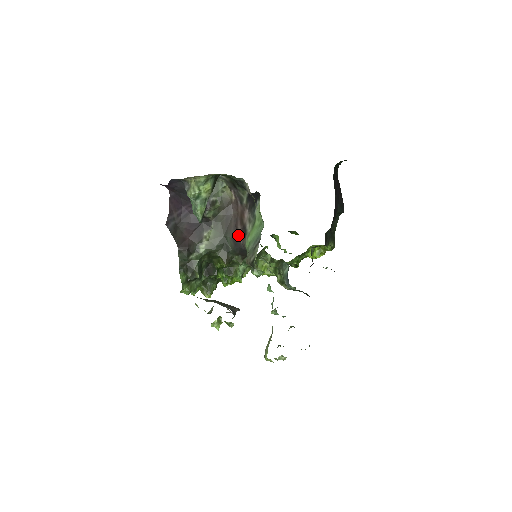
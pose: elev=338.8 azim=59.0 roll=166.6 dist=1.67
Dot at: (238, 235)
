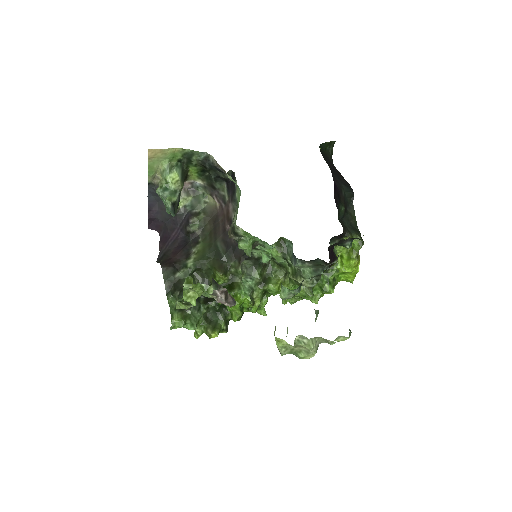
Dot at: (228, 235)
